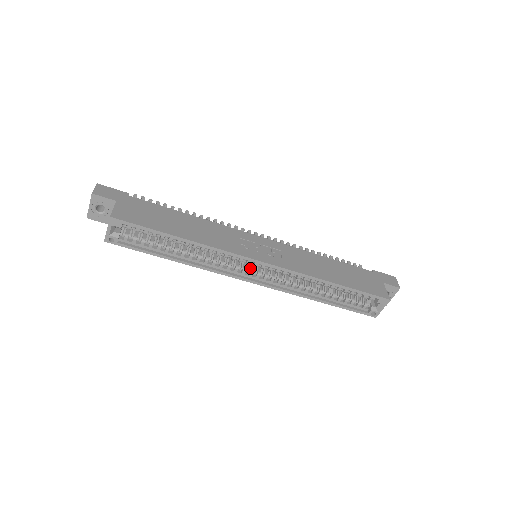
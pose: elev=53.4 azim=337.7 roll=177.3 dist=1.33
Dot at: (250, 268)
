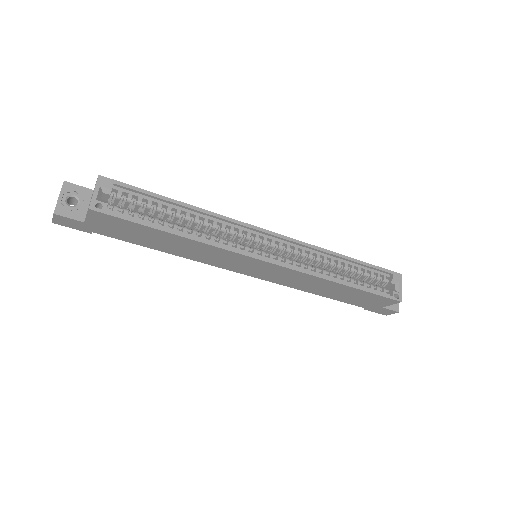
Dot at: (259, 251)
